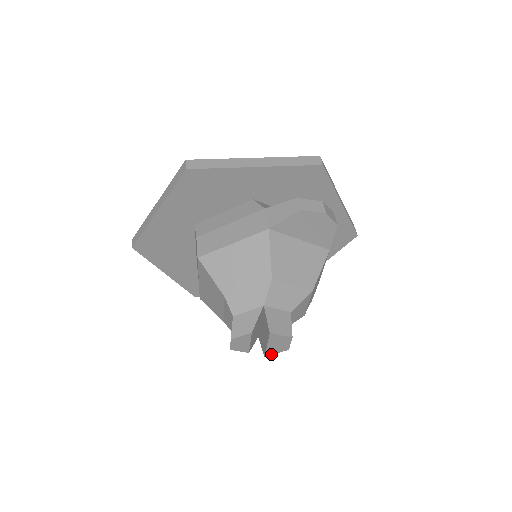
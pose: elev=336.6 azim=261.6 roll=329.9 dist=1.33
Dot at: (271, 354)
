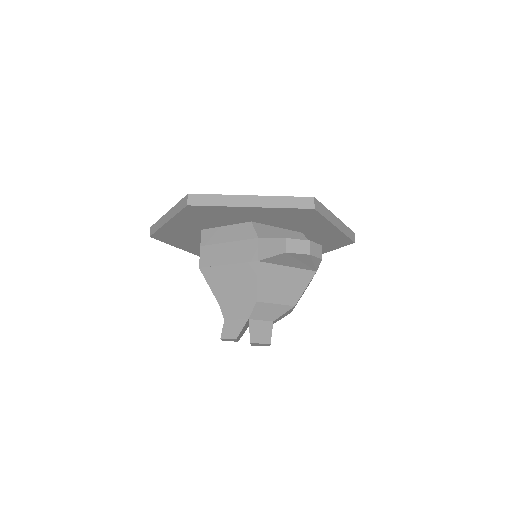
Dot at: (256, 345)
